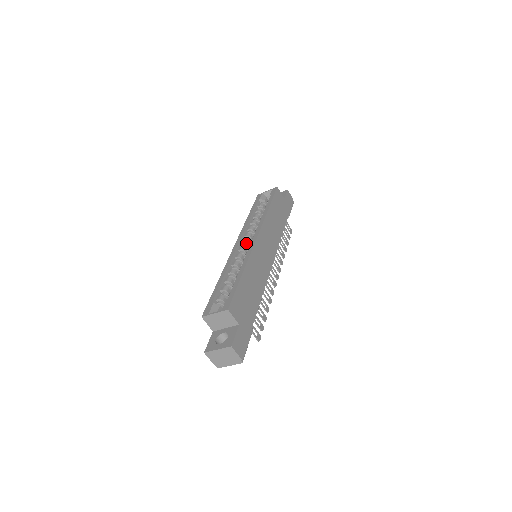
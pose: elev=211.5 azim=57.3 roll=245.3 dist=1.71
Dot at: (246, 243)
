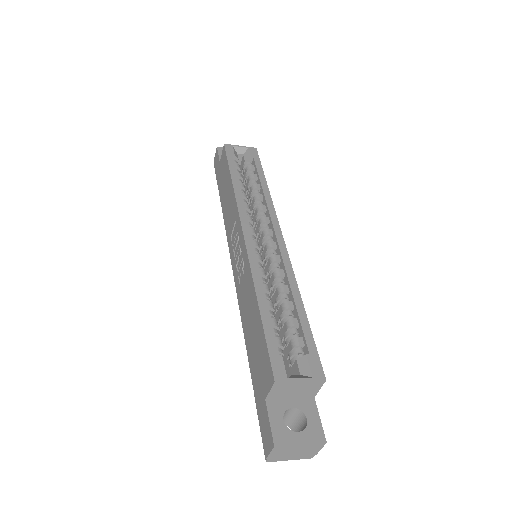
Dot at: (255, 235)
